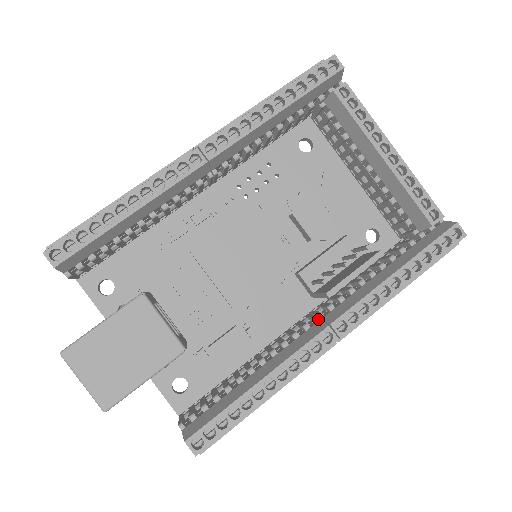
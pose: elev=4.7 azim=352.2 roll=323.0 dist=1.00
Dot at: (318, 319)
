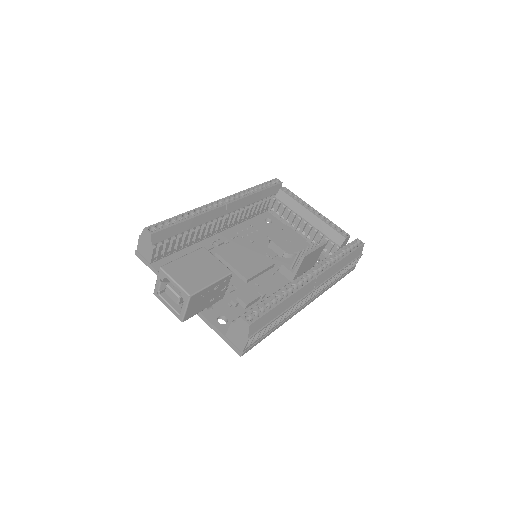
Dot at: occluded
